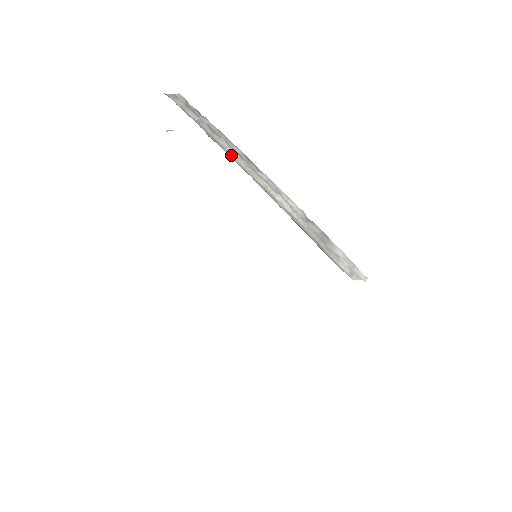
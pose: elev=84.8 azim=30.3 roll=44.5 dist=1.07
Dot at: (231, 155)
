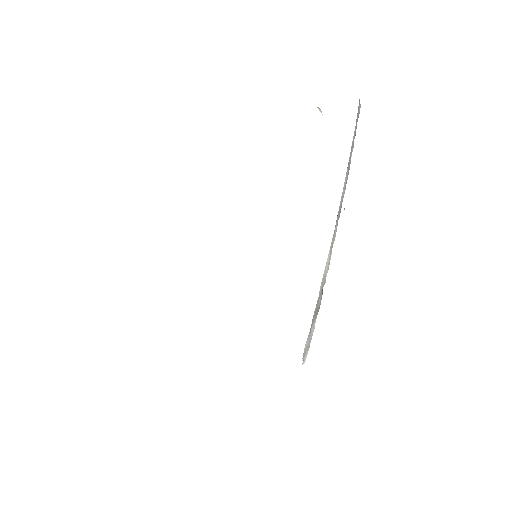
Dot at: (342, 195)
